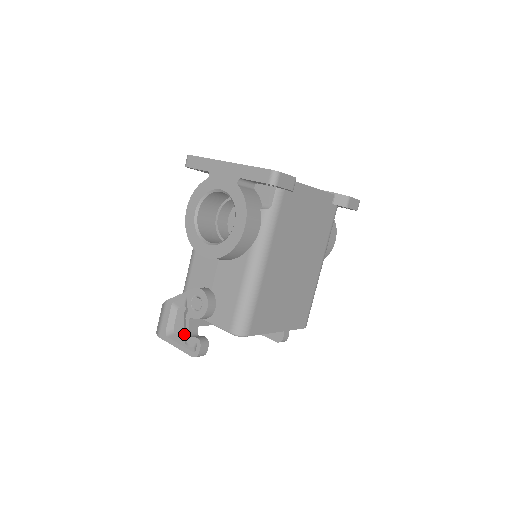
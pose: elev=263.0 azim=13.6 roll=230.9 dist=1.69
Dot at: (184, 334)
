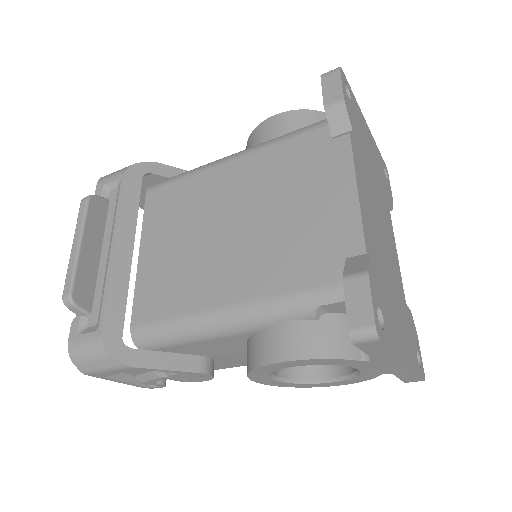
Dot at: (140, 377)
